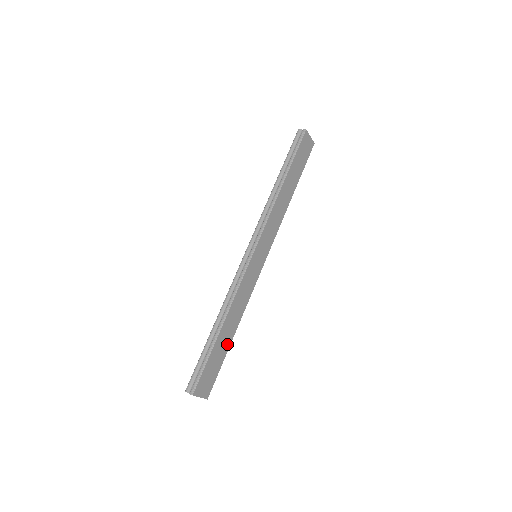
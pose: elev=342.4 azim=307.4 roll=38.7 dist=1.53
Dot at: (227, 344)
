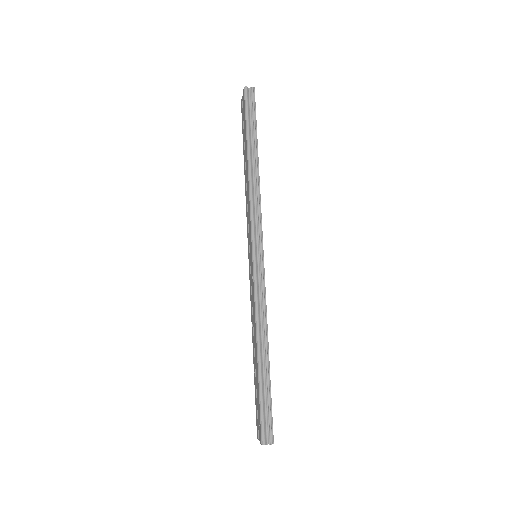
Dot at: occluded
